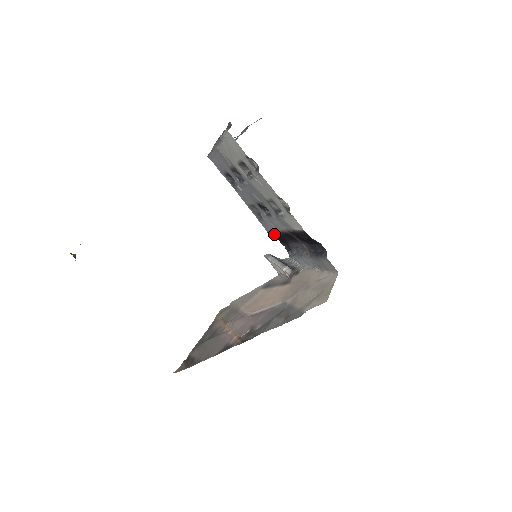
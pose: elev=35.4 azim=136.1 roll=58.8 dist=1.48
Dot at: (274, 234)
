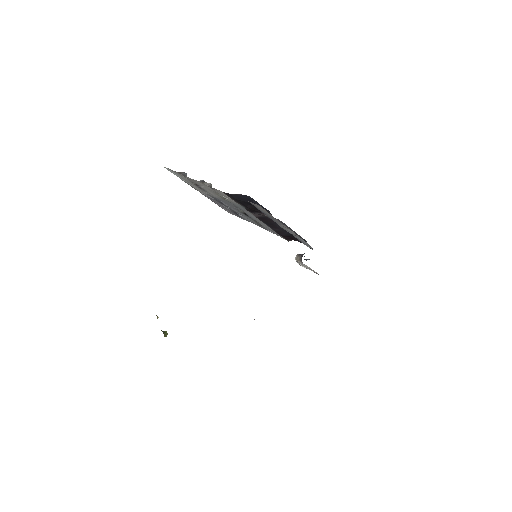
Dot at: (279, 234)
